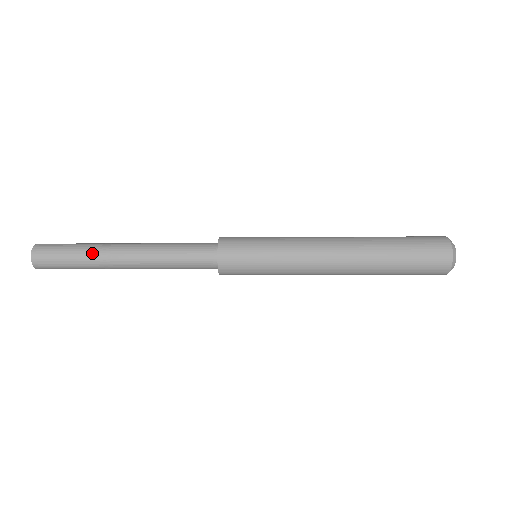
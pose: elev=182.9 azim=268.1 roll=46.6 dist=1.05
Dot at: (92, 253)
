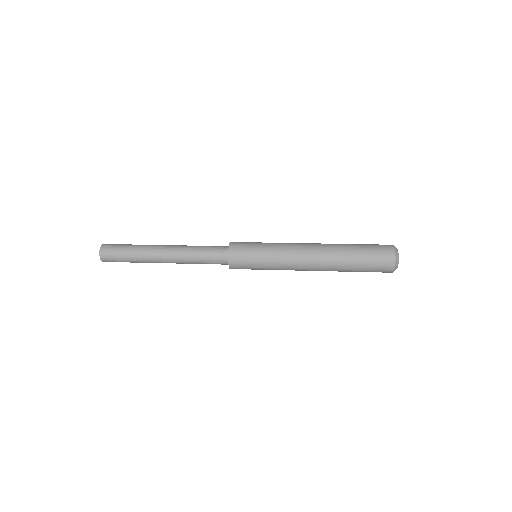
Dot at: (142, 248)
